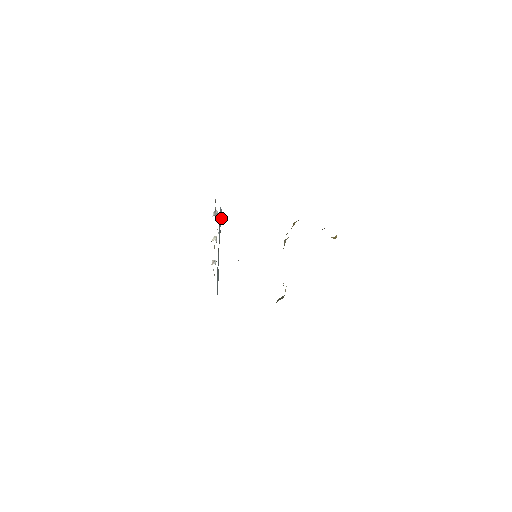
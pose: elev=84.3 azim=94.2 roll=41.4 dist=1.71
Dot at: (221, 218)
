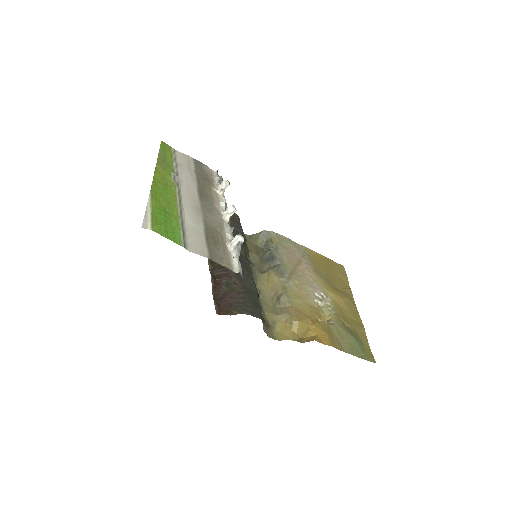
Dot at: occluded
